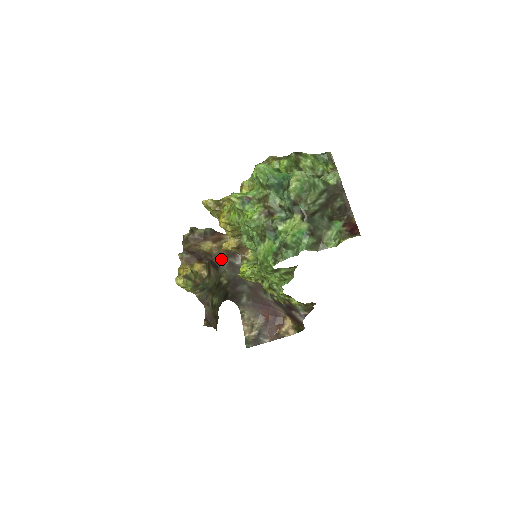
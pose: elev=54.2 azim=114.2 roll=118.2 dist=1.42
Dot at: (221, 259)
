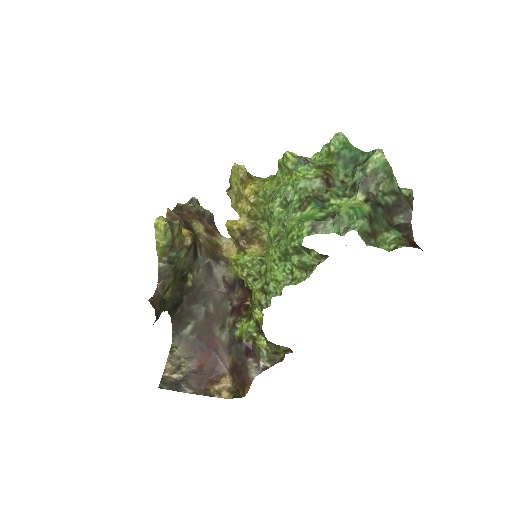
Dot at: (203, 252)
